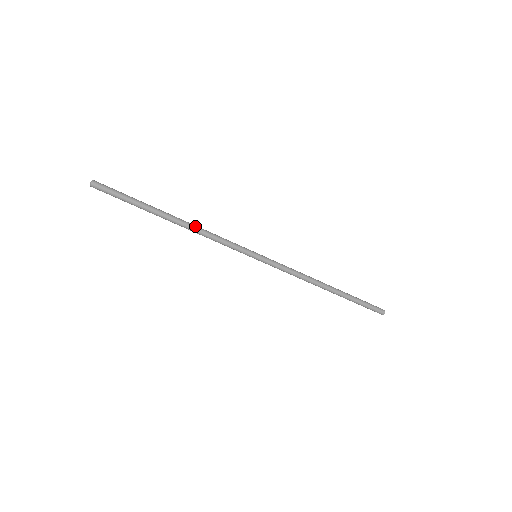
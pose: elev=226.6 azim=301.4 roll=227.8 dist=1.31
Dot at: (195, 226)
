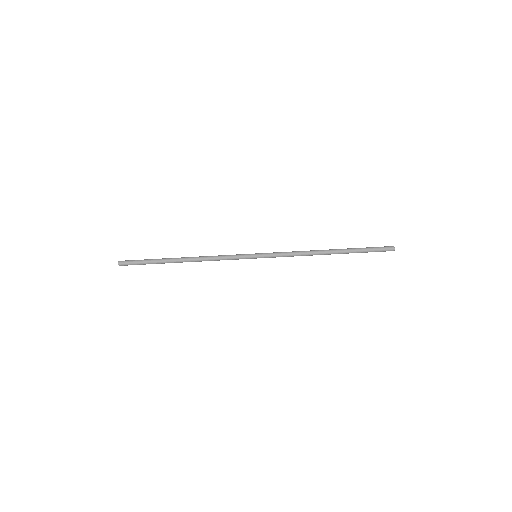
Dot at: (199, 256)
